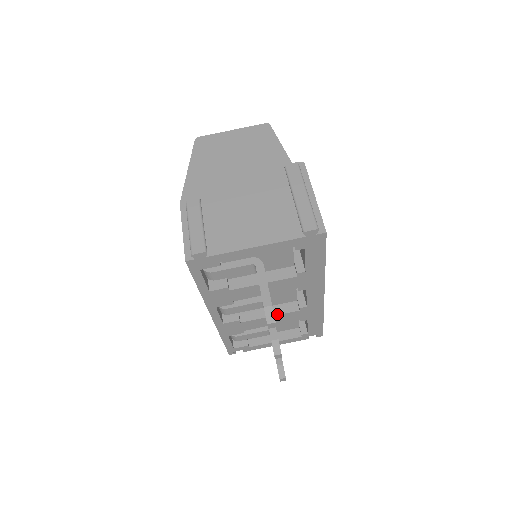
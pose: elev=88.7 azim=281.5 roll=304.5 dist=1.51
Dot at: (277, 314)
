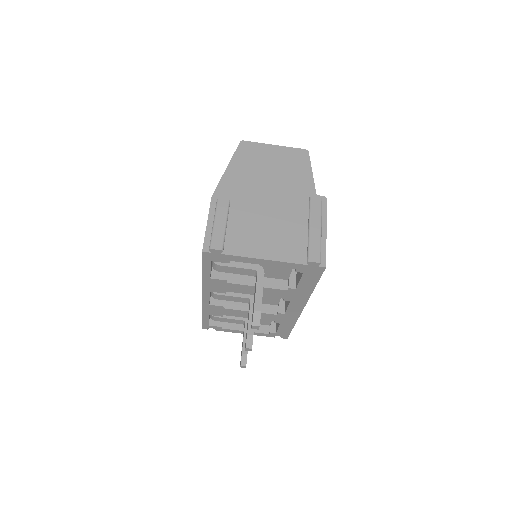
Dot at: occluded
